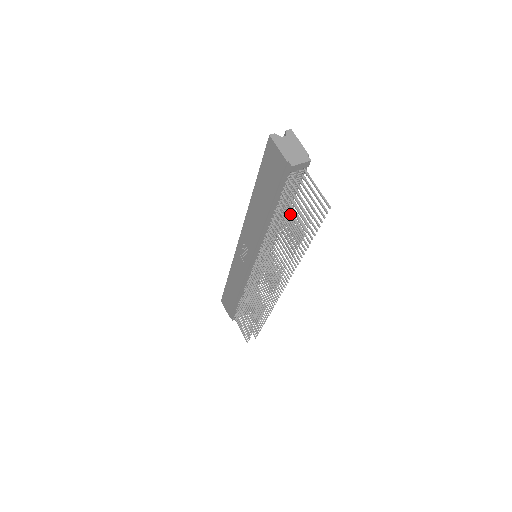
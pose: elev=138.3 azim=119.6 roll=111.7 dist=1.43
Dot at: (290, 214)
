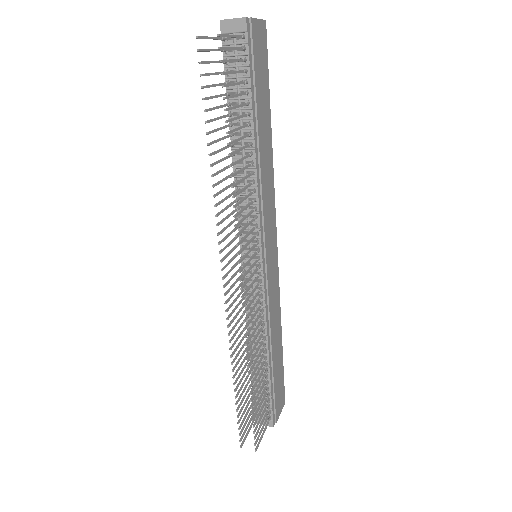
Dot at: (218, 95)
